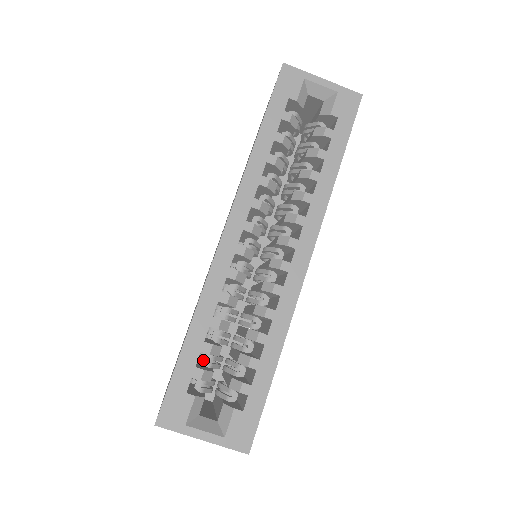
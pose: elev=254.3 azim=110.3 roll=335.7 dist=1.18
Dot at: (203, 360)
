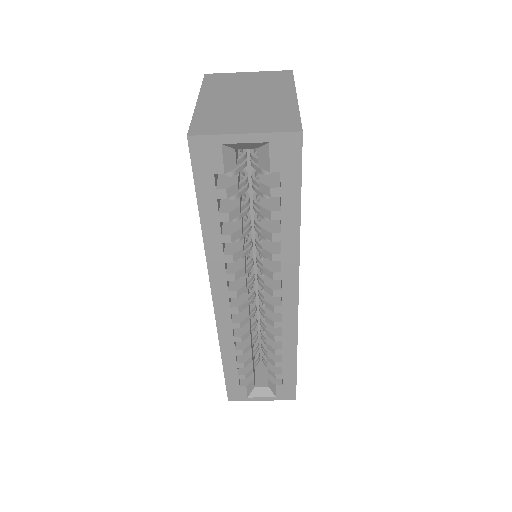
Dot at: occluded
